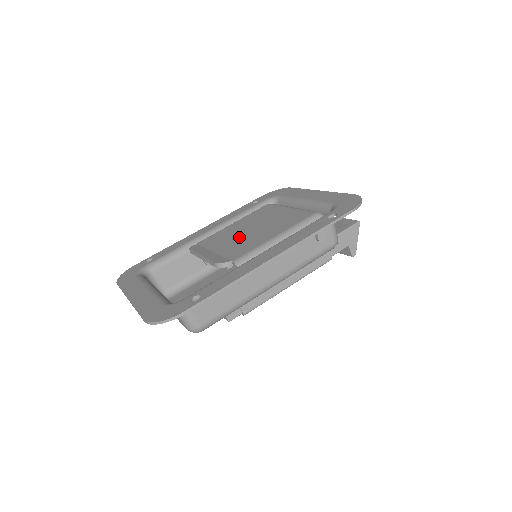
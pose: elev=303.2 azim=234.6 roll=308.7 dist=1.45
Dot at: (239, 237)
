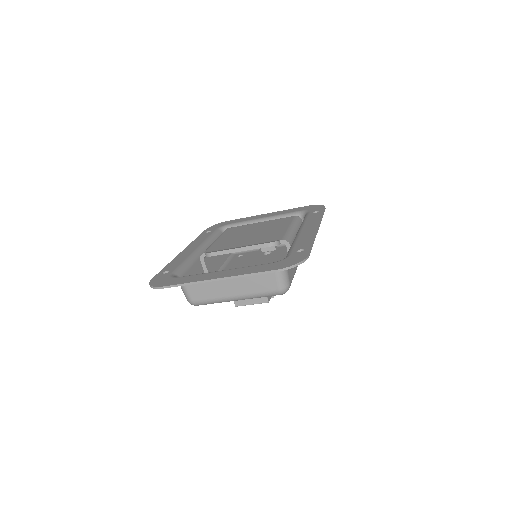
Dot at: (250, 237)
